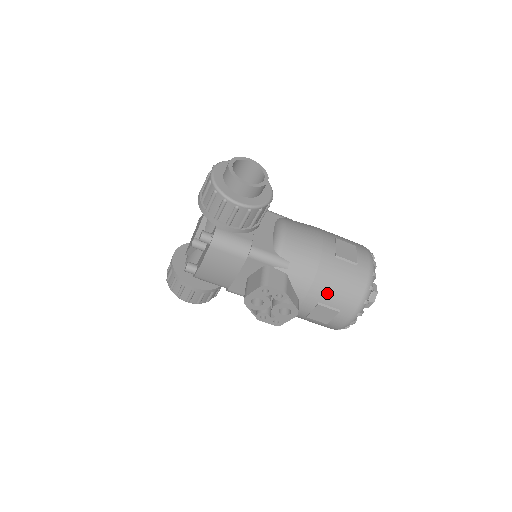
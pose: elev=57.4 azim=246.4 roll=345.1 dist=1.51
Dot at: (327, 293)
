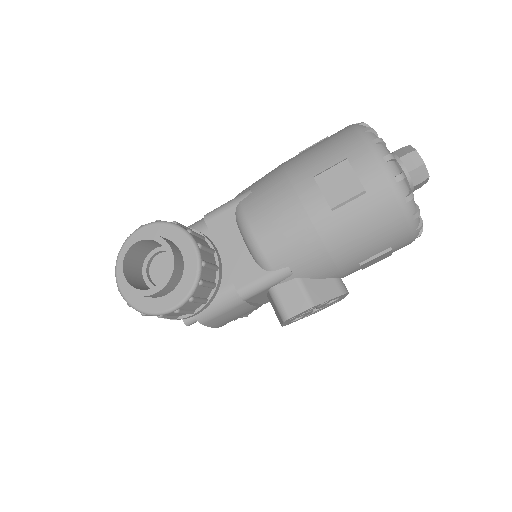
Dot at: (359, 252)
